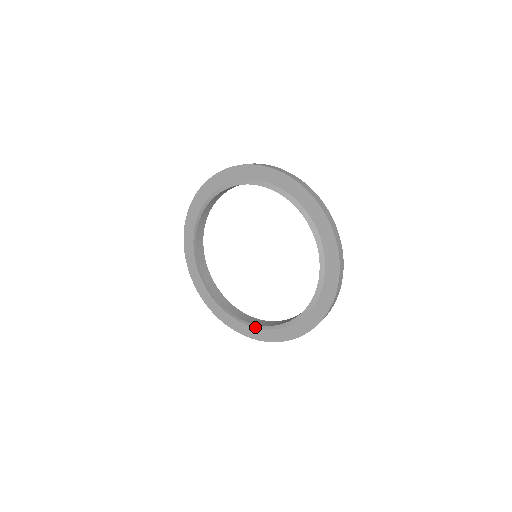
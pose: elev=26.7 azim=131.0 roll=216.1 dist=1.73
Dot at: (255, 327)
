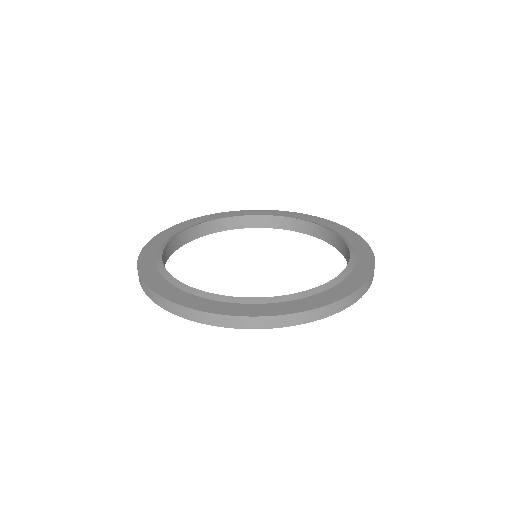
Dot at: (279, 226)
